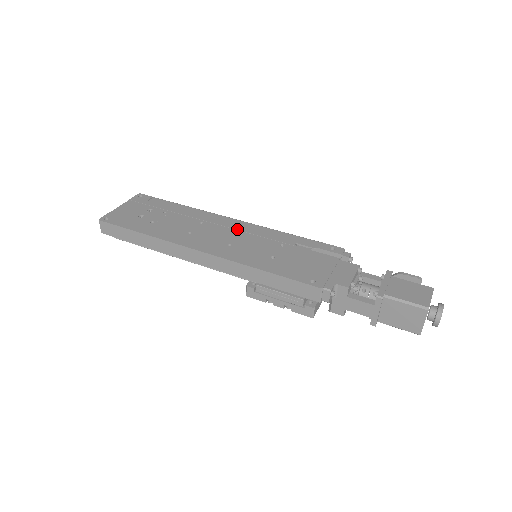
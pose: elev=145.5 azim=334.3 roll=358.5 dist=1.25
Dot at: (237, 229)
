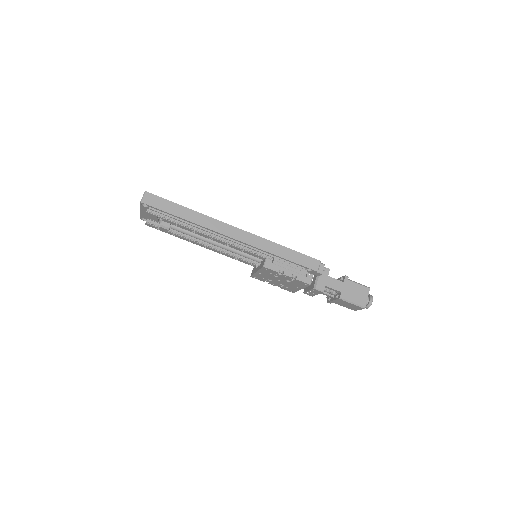
Dot at: occluded
